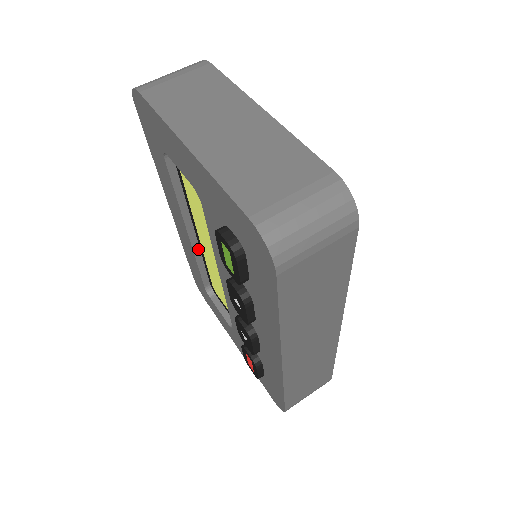
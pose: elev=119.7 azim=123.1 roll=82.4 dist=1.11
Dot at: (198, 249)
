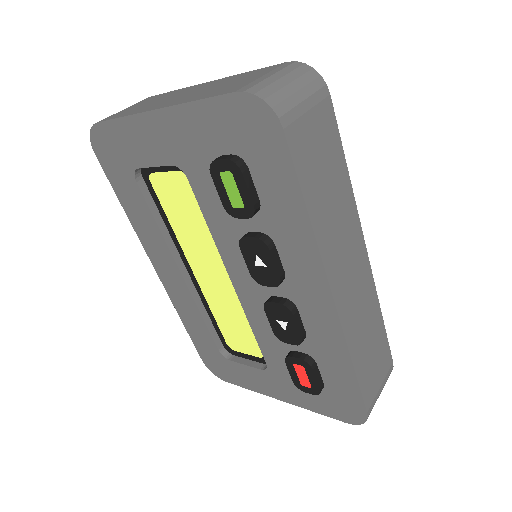
Dot at: (197, 296)
